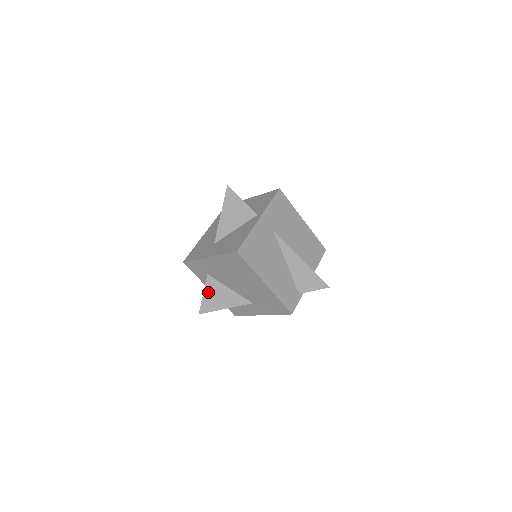
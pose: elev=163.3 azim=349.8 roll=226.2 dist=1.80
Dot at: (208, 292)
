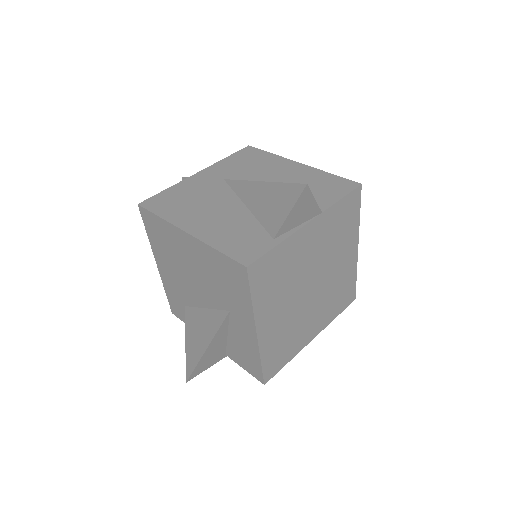
Dot at: (189, 334)
